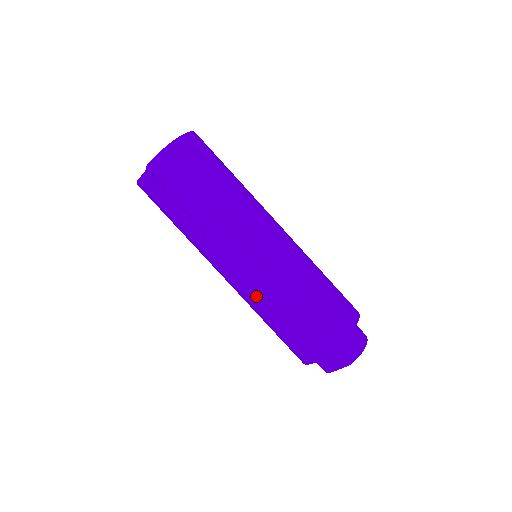
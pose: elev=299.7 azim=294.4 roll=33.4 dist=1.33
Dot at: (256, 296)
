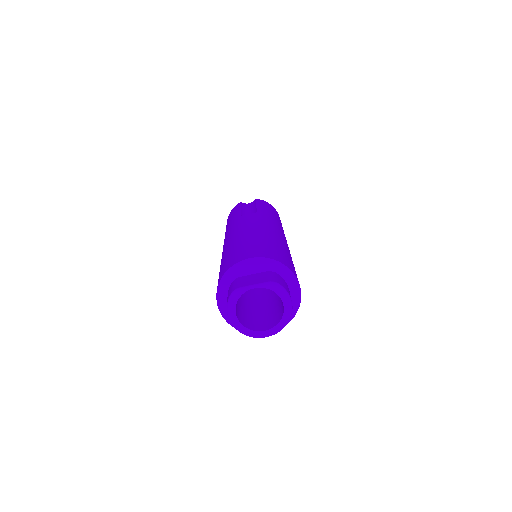
Dot at: (251, 230)
